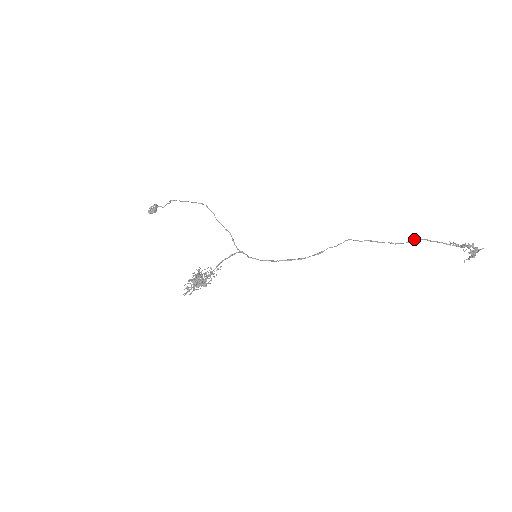
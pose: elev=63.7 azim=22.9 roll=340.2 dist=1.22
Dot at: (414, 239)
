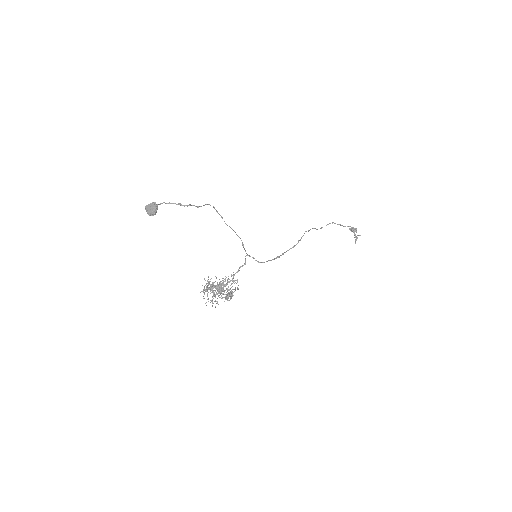
Dot at: (329, 223)
